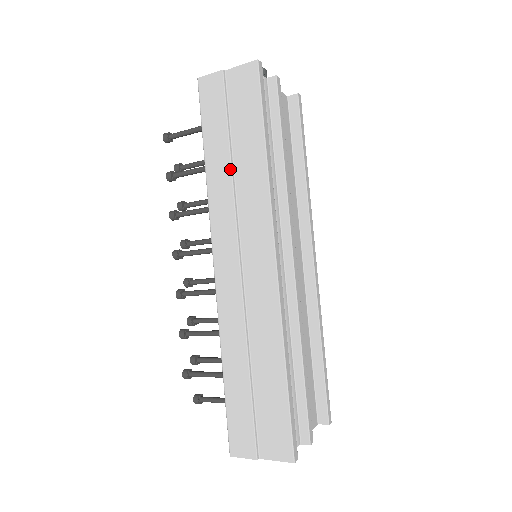
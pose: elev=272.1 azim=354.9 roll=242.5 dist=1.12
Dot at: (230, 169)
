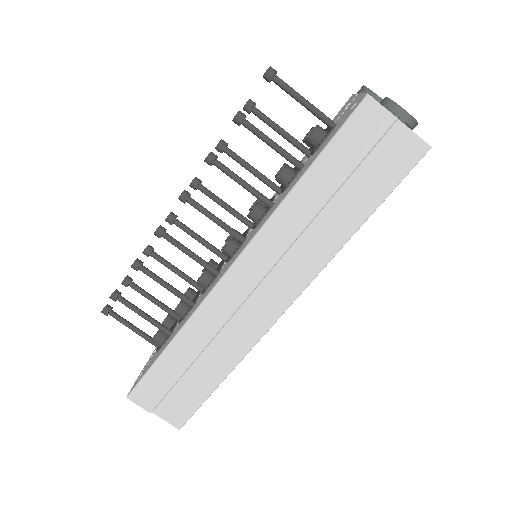
Dot at: (316, 213)
